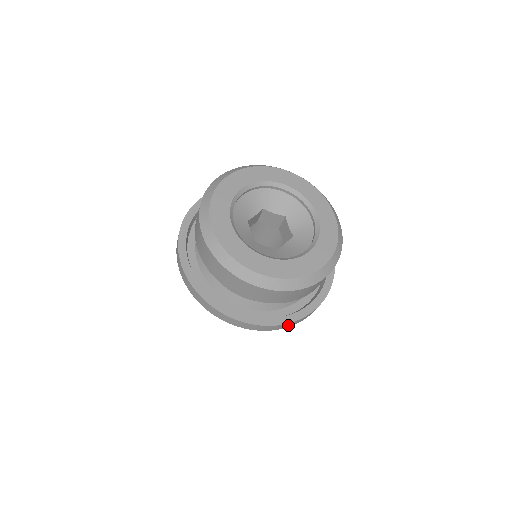
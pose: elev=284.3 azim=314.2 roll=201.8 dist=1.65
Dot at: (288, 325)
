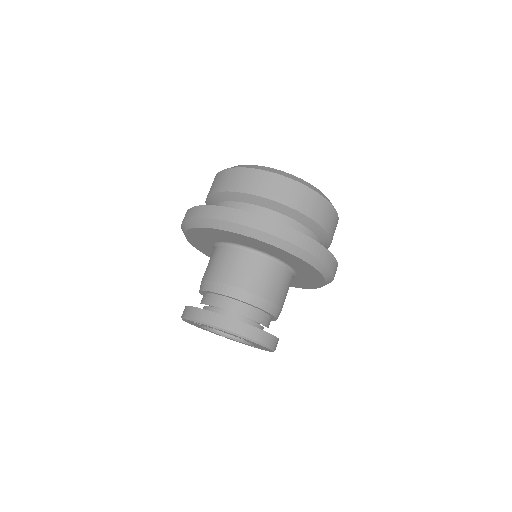
Dot at: (325, 256)
